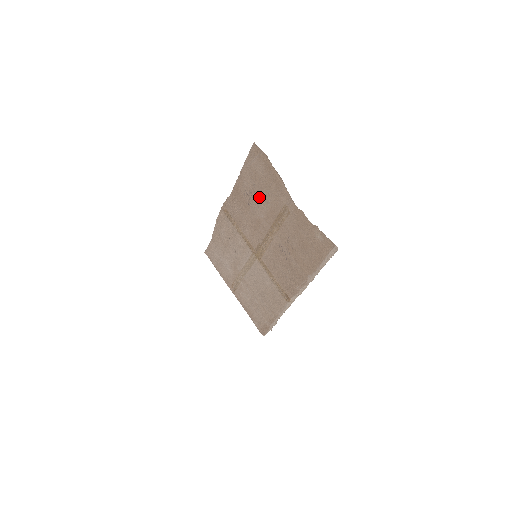
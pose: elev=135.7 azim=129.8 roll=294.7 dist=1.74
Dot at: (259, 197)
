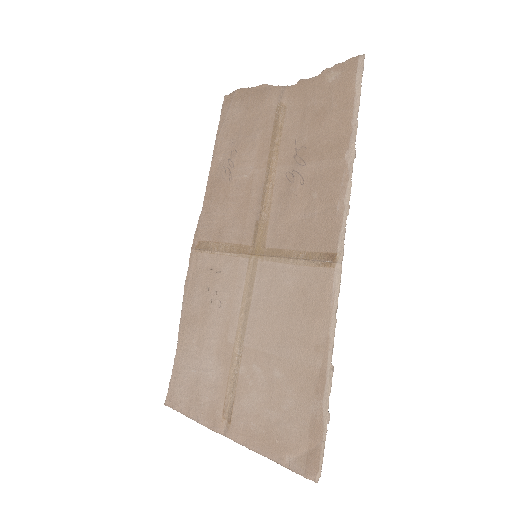
Dot at: (242, 148)
